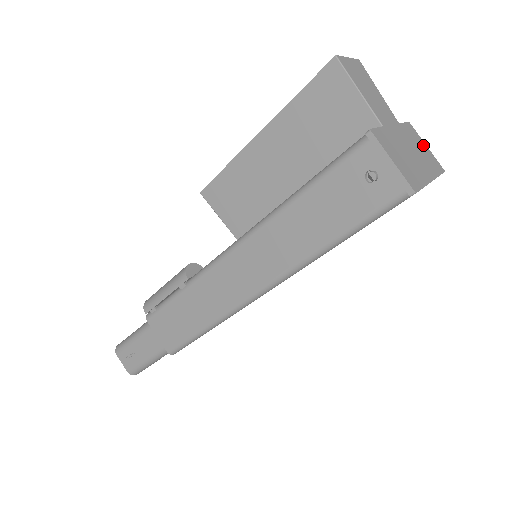
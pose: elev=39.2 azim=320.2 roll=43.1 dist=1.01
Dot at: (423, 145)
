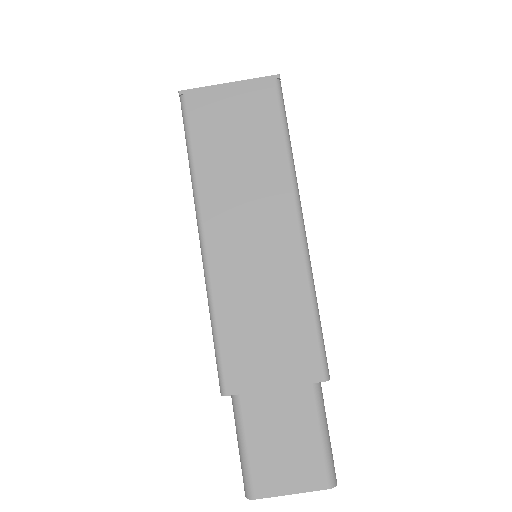
Dot at: occluded
